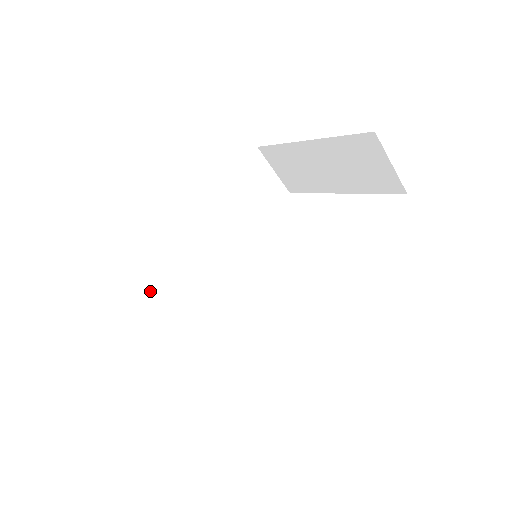
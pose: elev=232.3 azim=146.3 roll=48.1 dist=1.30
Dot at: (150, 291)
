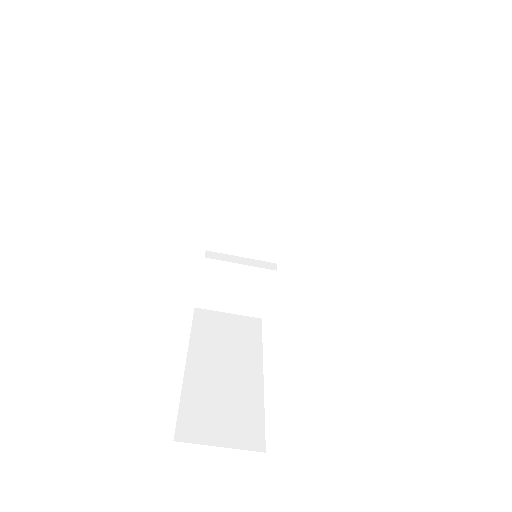
Dot at: (212, 276)
